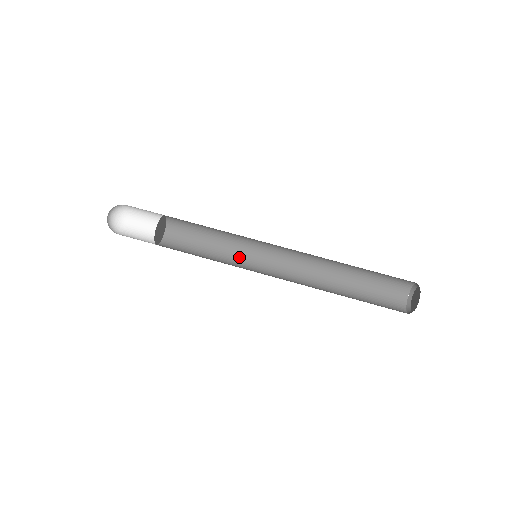
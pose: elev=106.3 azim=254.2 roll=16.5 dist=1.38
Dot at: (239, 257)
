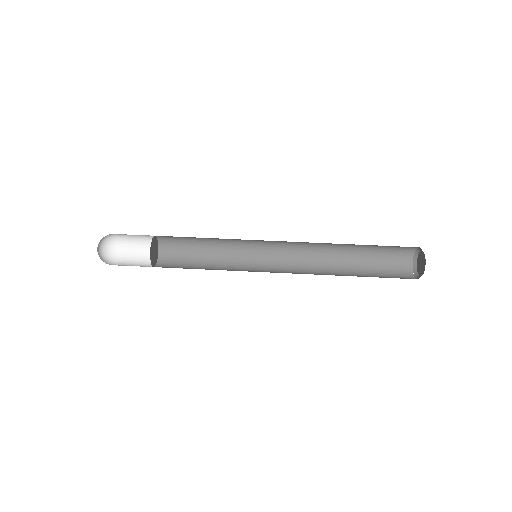
Dot at: (239, 259)
